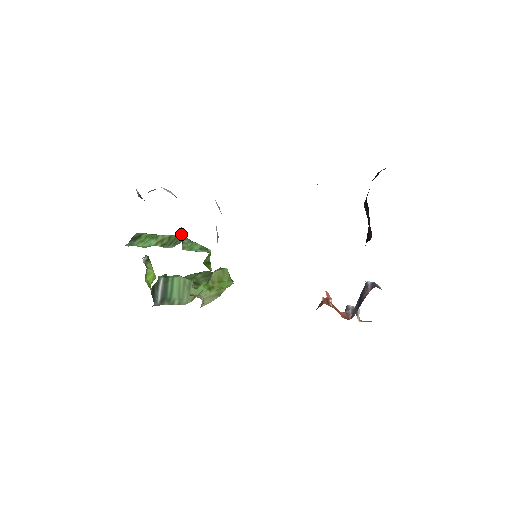
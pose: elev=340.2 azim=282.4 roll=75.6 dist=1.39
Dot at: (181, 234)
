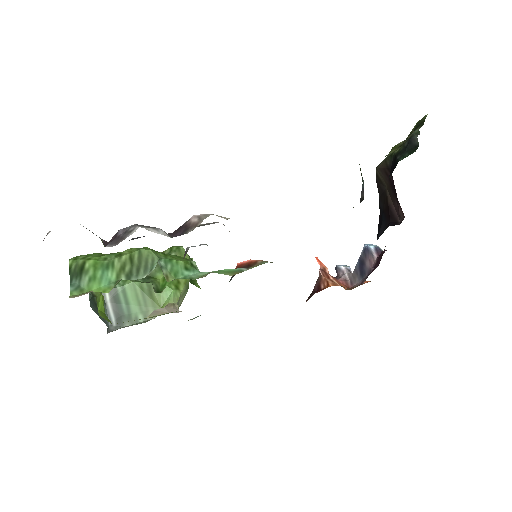
Dot at: (146, 250)
